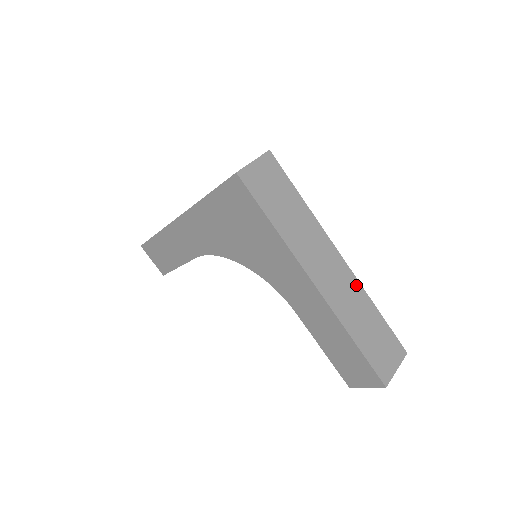
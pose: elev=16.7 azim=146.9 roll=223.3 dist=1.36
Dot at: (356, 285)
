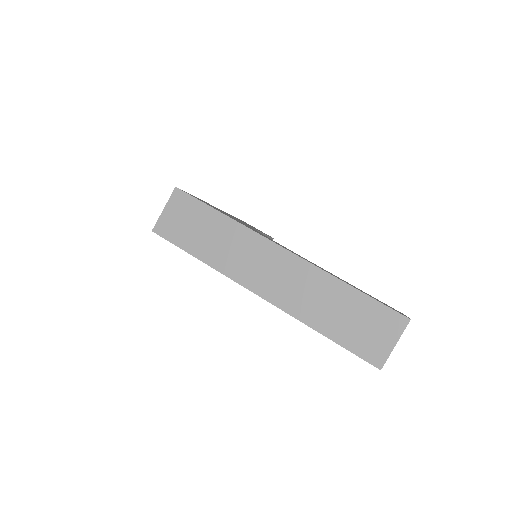
Dot at: (311, 271)
